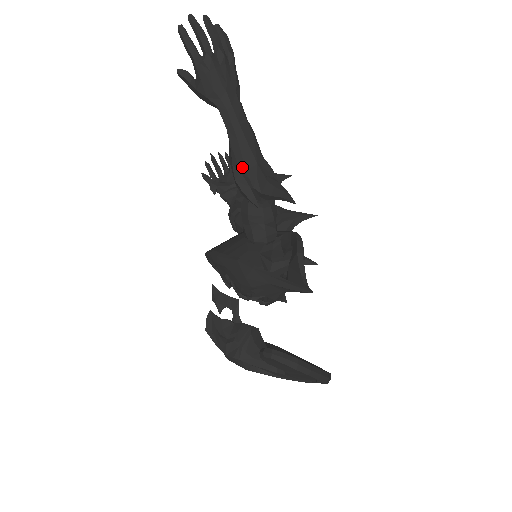
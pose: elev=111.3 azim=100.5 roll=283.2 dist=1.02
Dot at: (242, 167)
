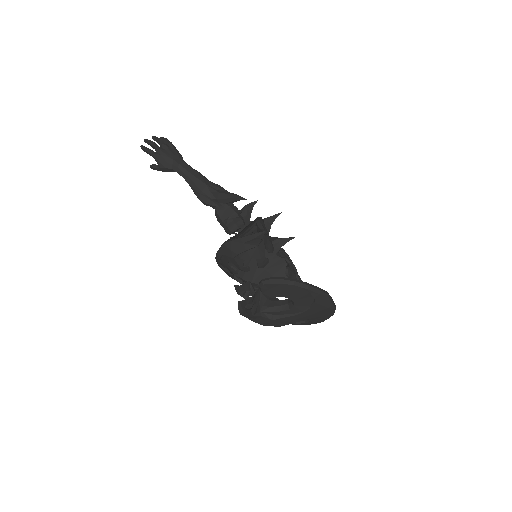
Dot at: (199, 191)
